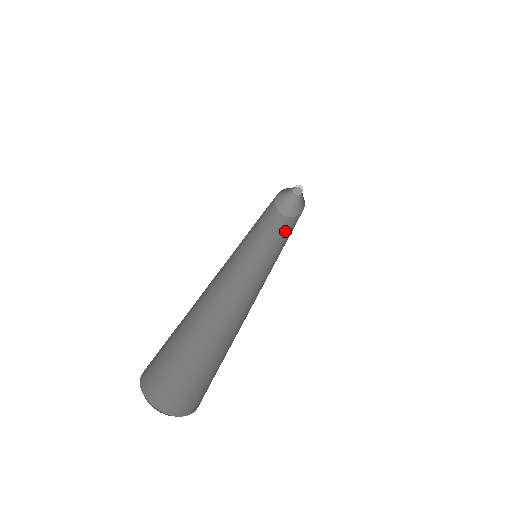
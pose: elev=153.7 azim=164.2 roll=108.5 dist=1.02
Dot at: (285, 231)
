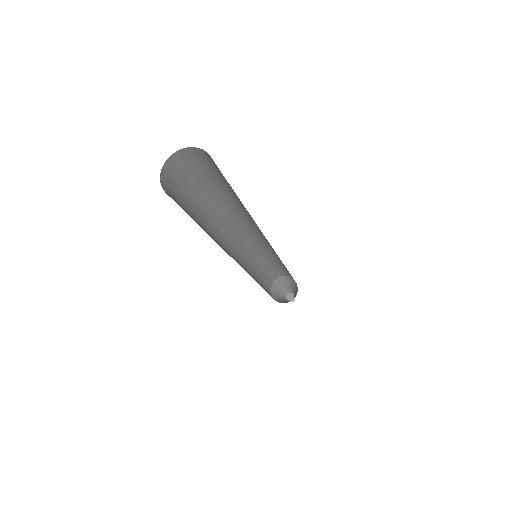
Dot at: occluded
